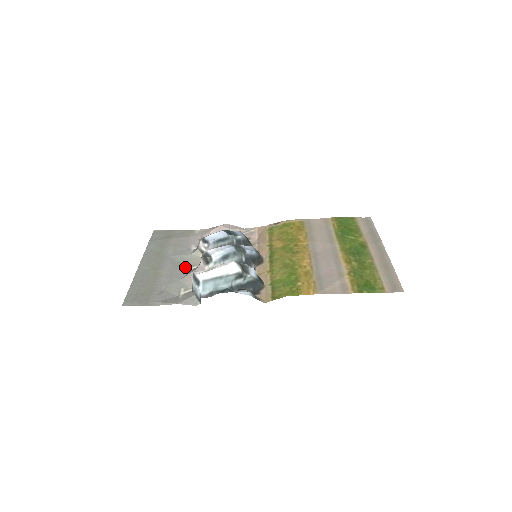
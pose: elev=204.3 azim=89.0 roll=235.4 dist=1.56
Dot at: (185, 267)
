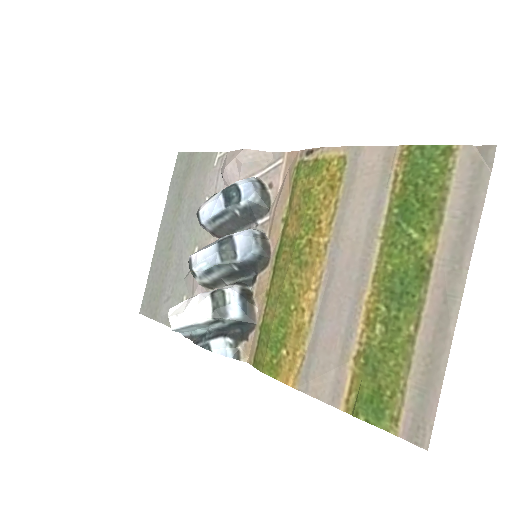
Dot at: (193, 250)
